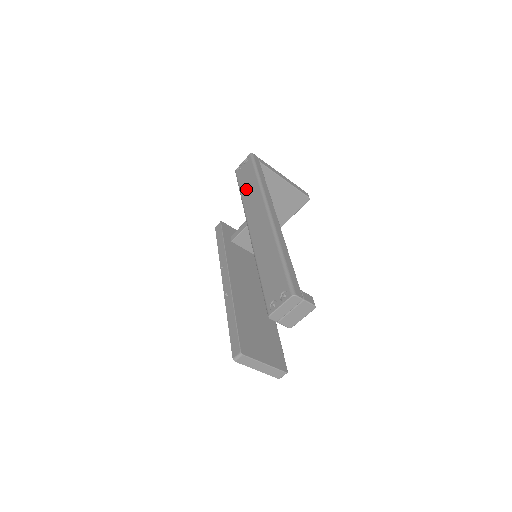
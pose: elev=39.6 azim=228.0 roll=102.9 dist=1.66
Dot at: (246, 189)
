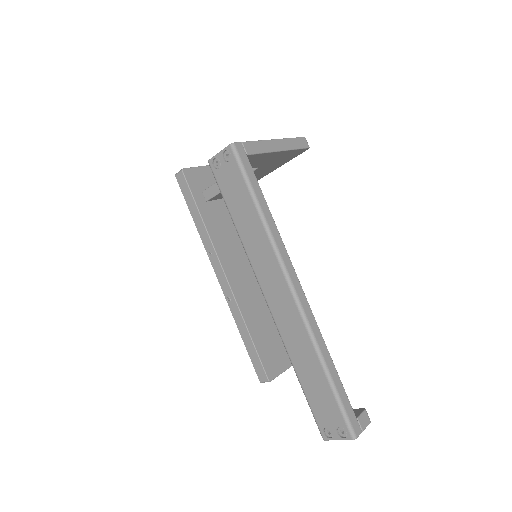
Dot at: (242, 222)
